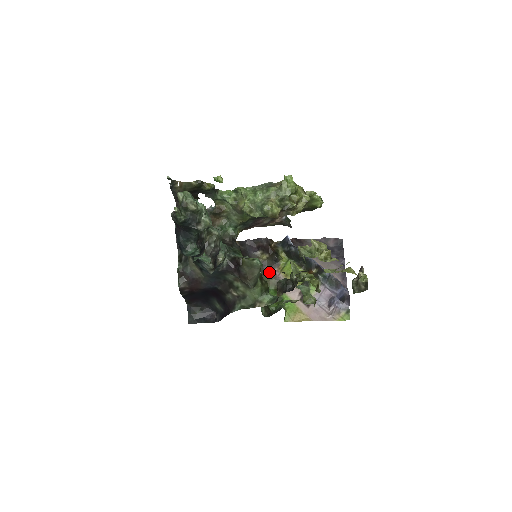
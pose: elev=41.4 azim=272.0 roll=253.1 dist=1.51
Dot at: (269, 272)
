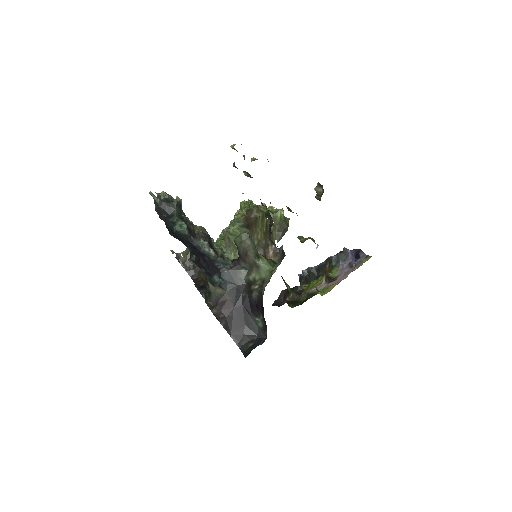
Dot at: occluded
